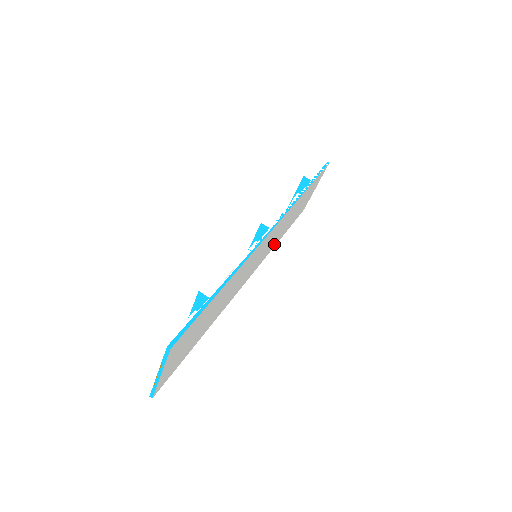
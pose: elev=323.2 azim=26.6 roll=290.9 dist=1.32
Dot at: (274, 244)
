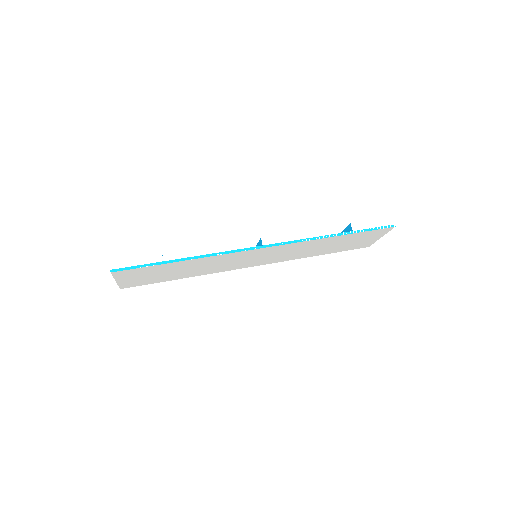
Dot at: (300, 256)
